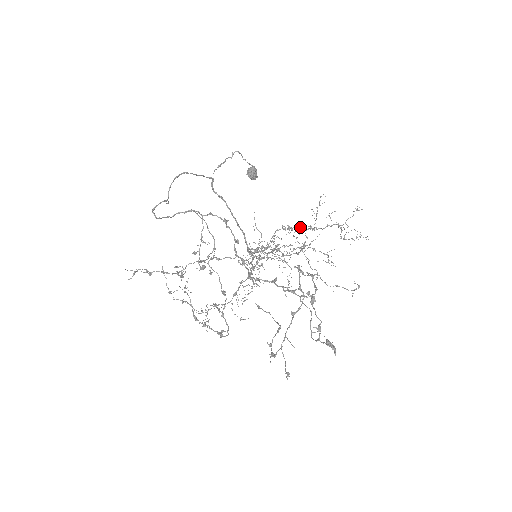
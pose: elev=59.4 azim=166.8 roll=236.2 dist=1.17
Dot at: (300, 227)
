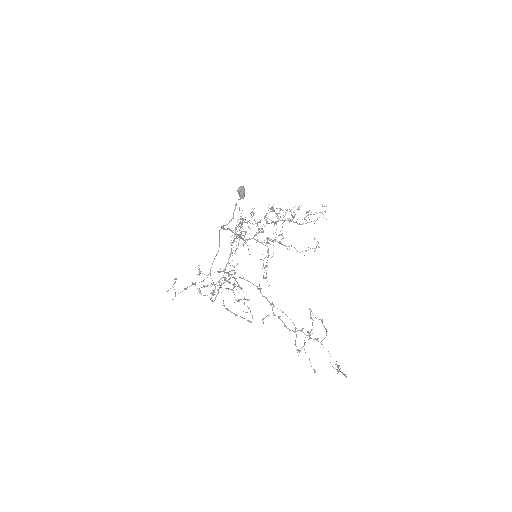
Dot at: (277, 213)
